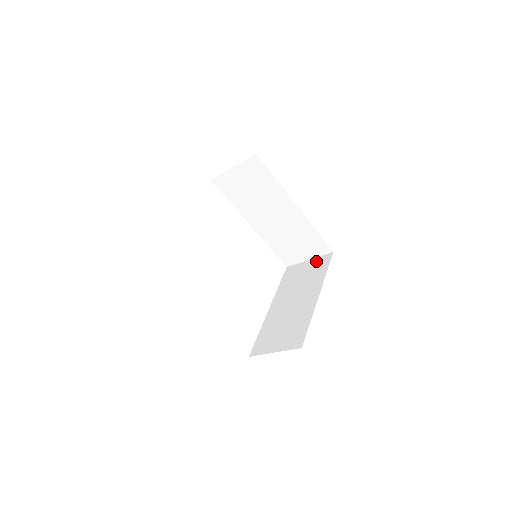
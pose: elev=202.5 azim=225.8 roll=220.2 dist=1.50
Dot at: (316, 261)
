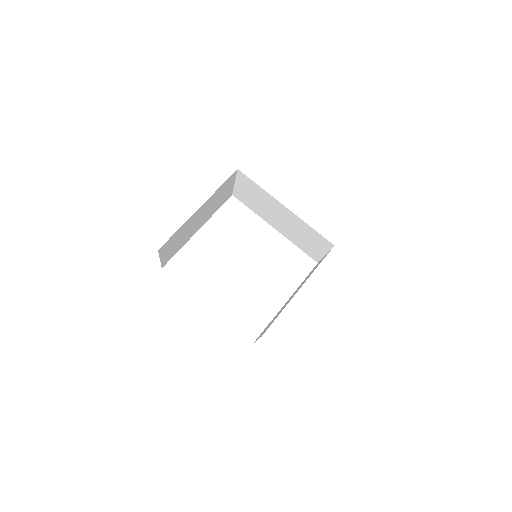
Dot at: occluded
